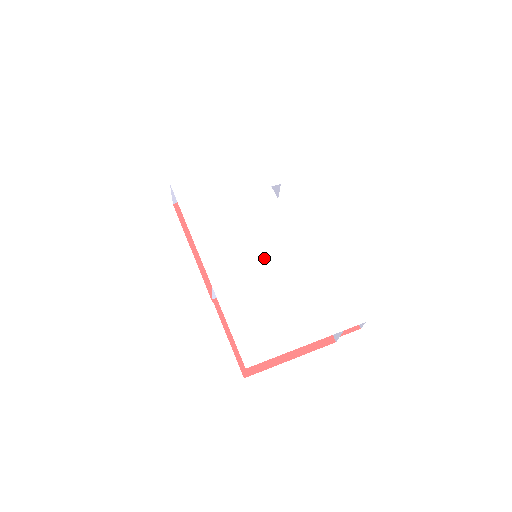
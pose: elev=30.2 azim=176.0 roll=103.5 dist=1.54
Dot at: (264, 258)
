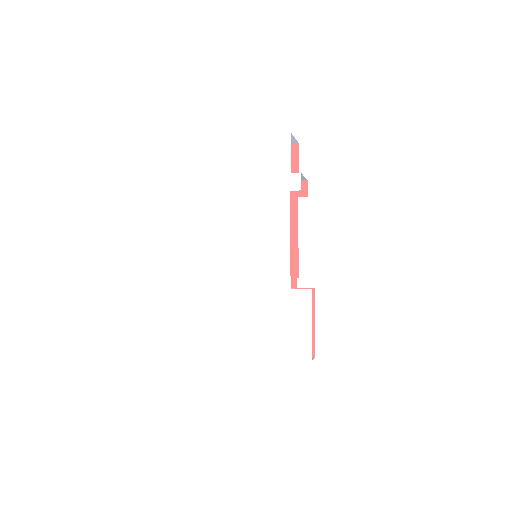
Dot at: (252, 268)
